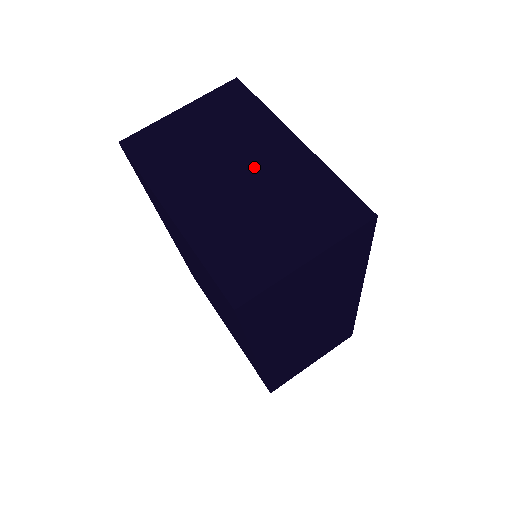
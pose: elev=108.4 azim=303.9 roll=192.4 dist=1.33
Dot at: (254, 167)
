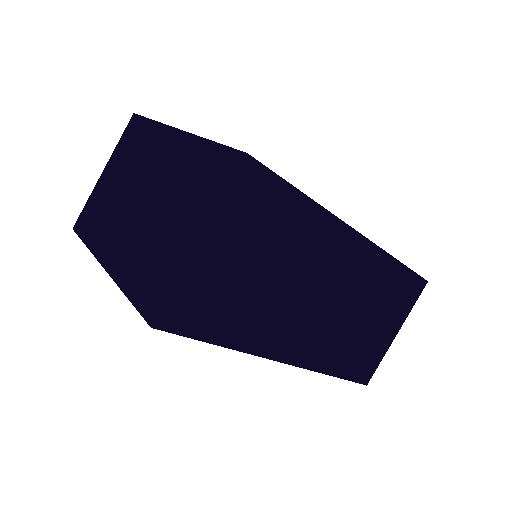
Dot at: (151, 182)
